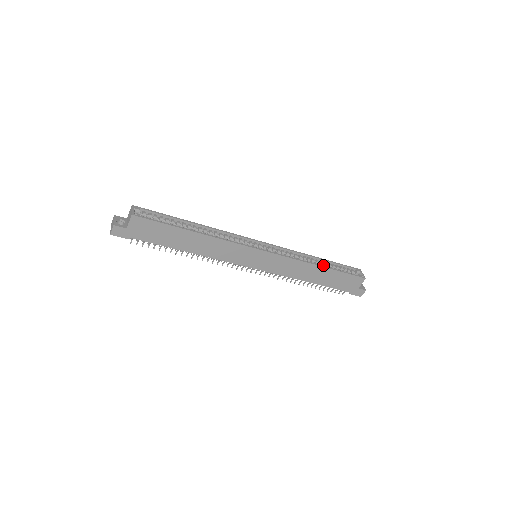
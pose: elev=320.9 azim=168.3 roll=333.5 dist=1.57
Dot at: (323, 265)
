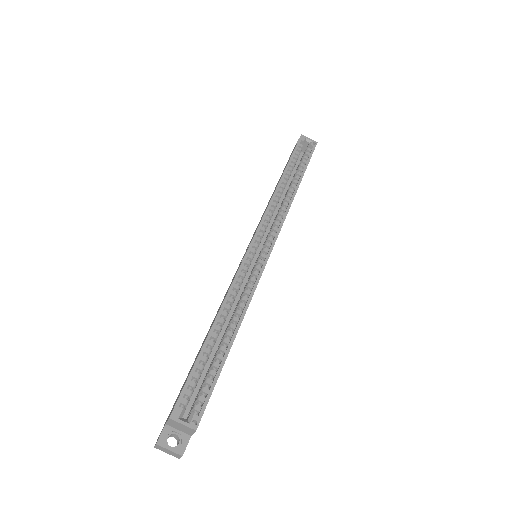
Dot at: (288, 177)
